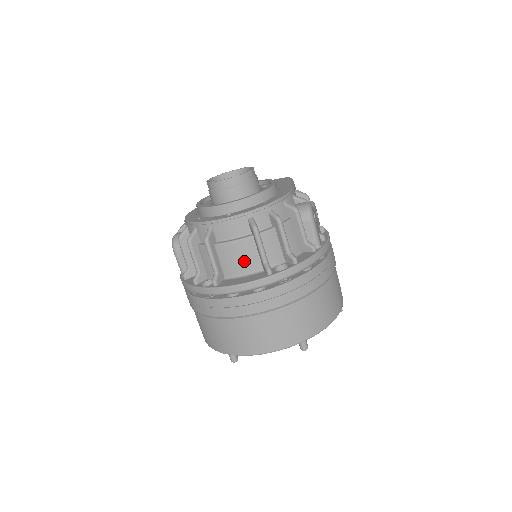
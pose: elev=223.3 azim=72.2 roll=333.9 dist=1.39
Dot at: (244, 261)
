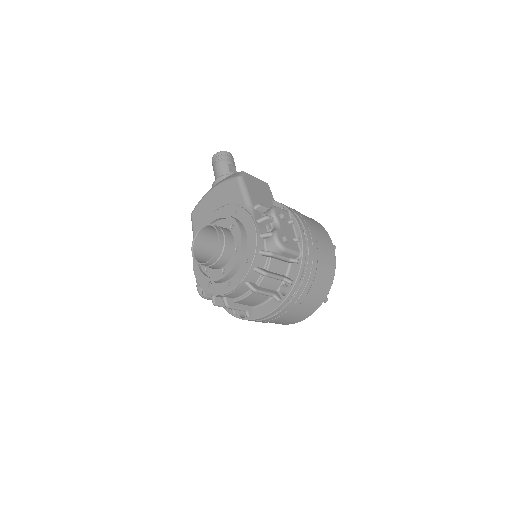
Dot at: (258, 299)
